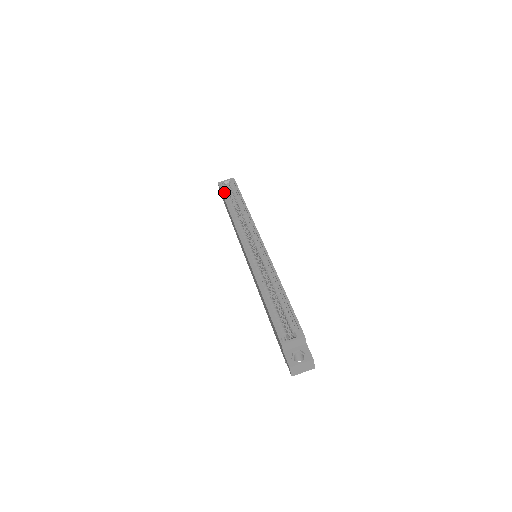
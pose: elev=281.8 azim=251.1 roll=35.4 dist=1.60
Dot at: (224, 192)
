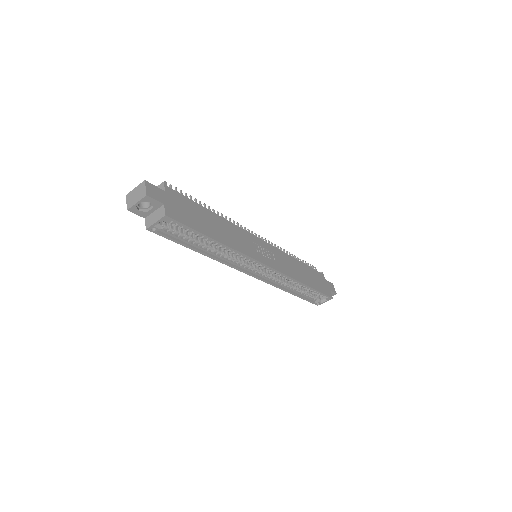
Dot at: (169, 235)
